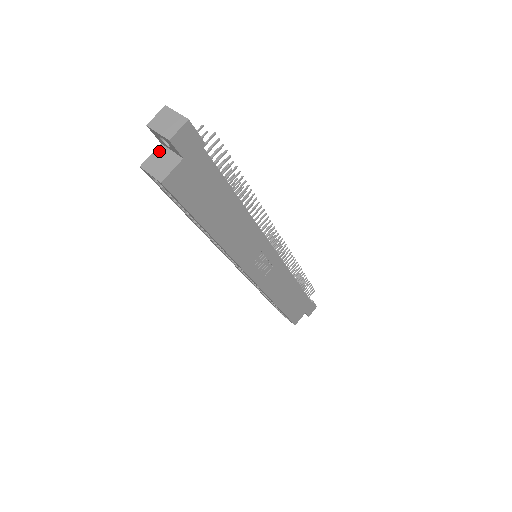
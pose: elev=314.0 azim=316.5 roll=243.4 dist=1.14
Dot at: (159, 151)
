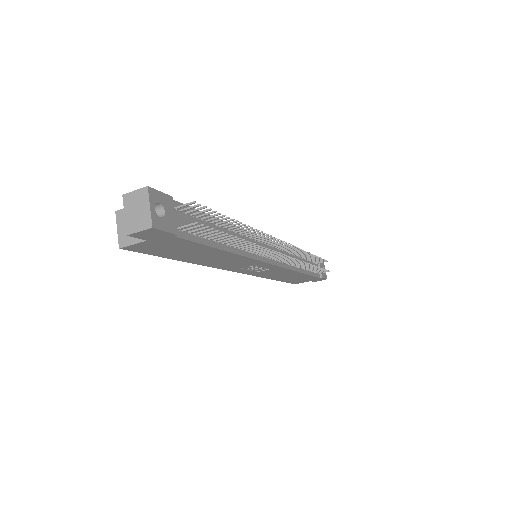
Dot at: occluded
